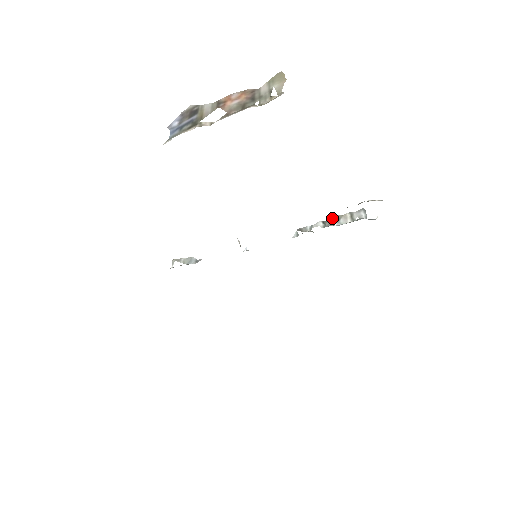
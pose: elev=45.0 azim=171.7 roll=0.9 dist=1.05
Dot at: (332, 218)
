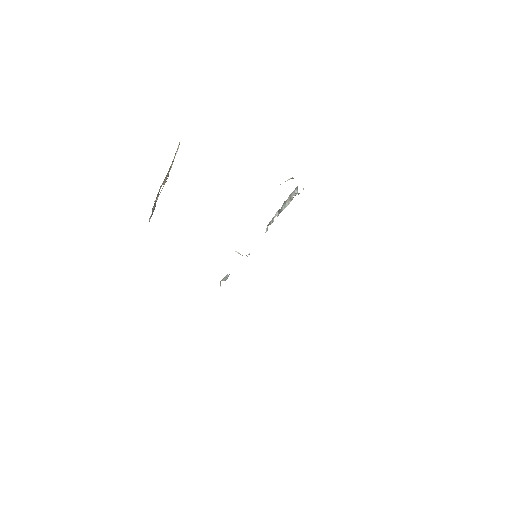
Dot at: (282, 205)
